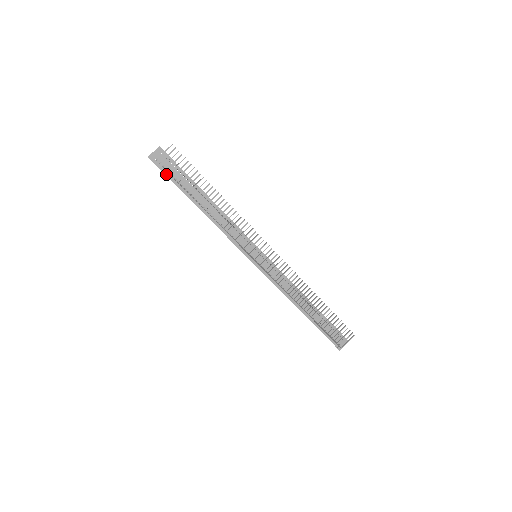
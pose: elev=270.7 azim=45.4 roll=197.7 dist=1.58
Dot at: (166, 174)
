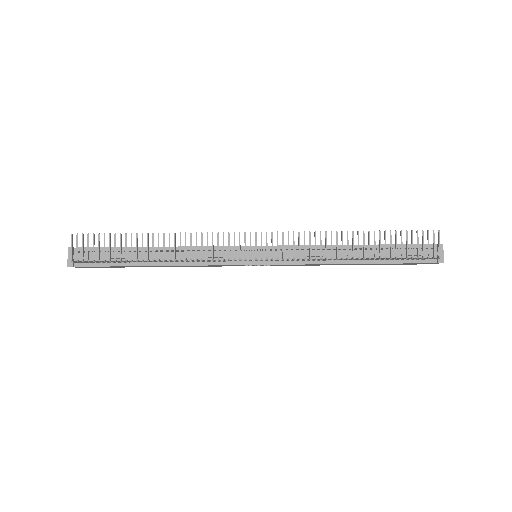
Dot at: (97, 265)
